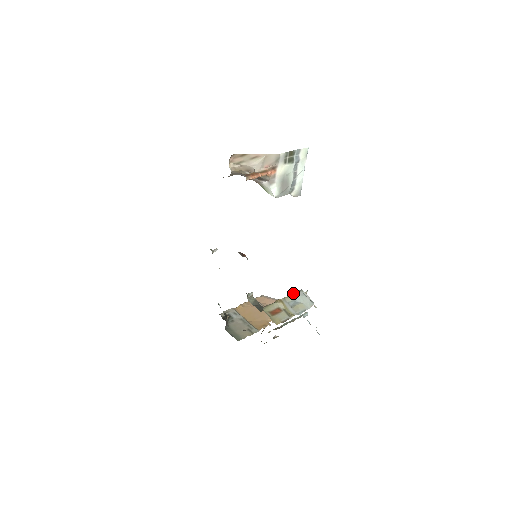
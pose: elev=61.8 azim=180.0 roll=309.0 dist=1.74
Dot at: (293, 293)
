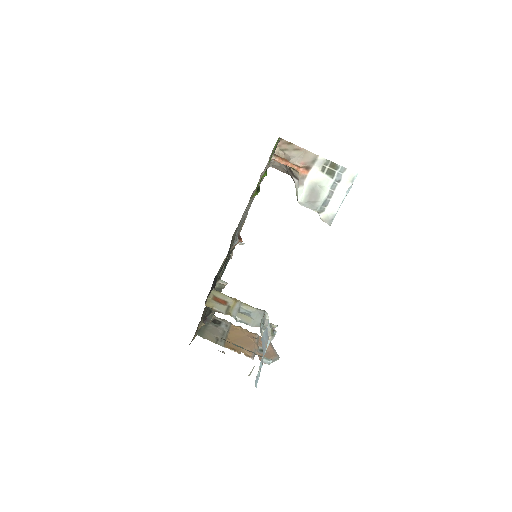
Dot at: occluded
